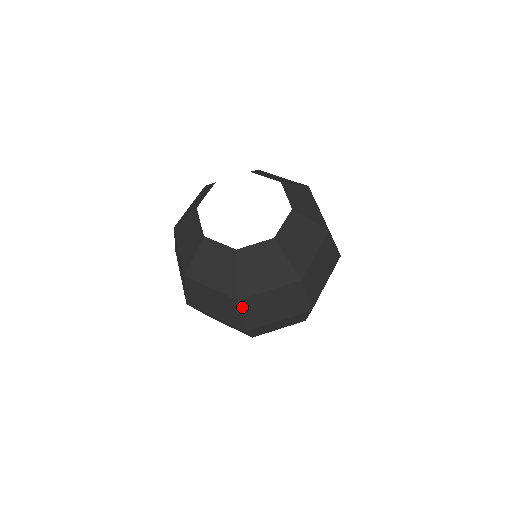
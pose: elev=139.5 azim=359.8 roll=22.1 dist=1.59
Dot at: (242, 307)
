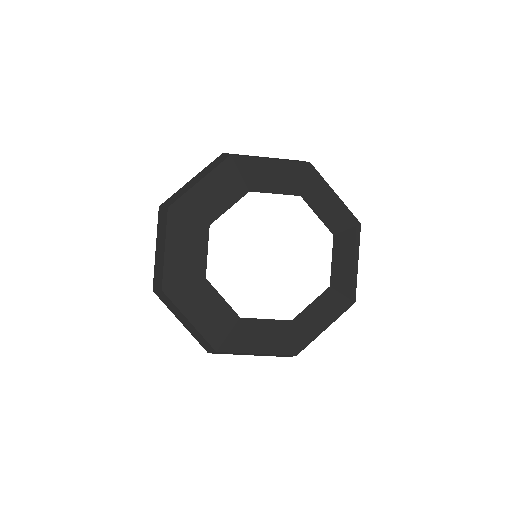
Dot at: (218, 352)
